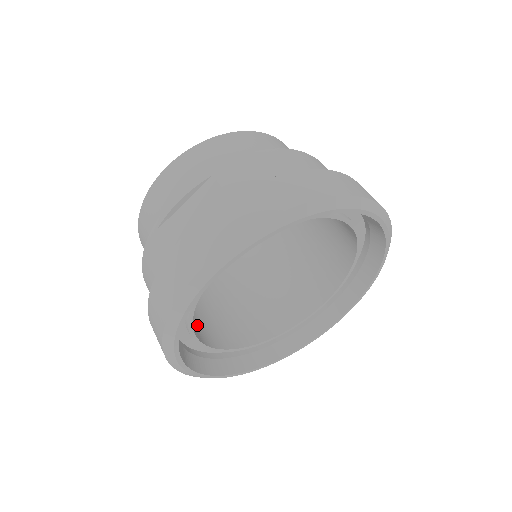
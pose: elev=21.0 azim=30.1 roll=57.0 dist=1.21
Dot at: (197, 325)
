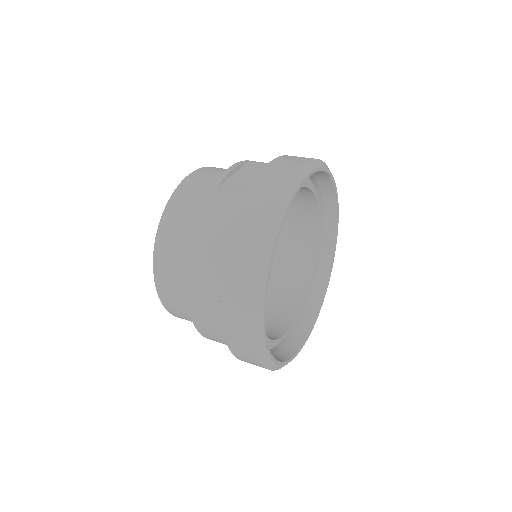
Dot at: occluded
